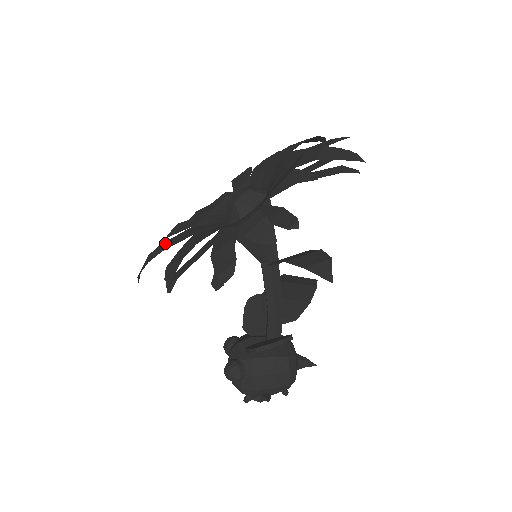
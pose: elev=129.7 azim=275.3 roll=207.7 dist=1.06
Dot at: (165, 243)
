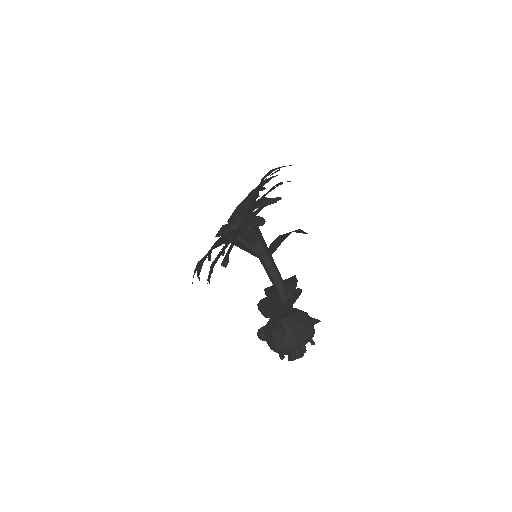
Dot at: occluded
